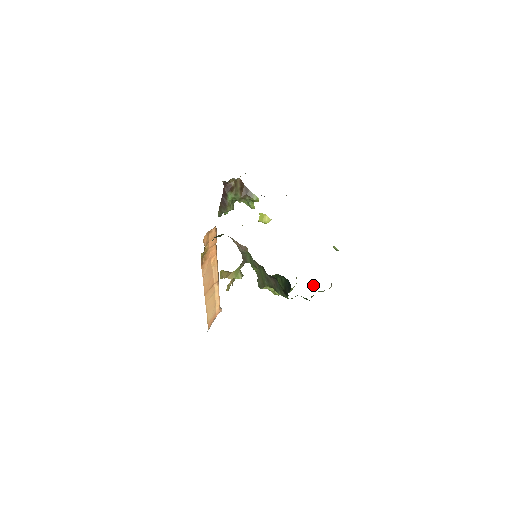
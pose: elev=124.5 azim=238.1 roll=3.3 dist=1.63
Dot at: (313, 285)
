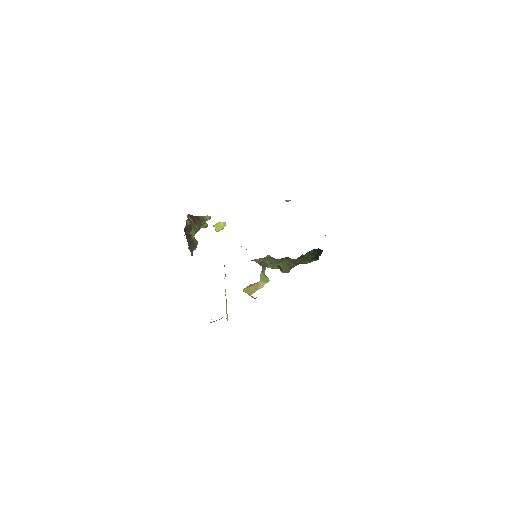
Dot at: occluded
